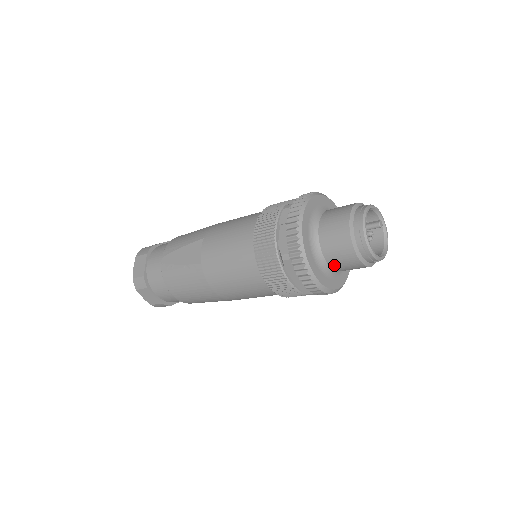
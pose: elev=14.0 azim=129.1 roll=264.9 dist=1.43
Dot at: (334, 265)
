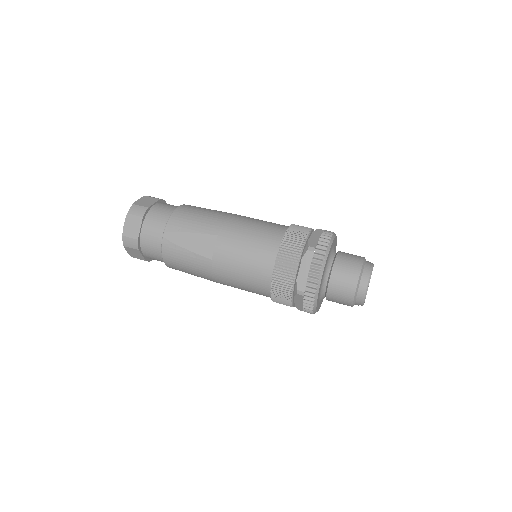
Dot at: (330, 300)
